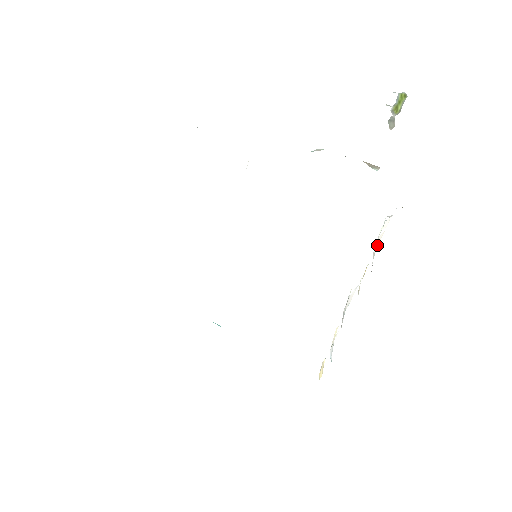
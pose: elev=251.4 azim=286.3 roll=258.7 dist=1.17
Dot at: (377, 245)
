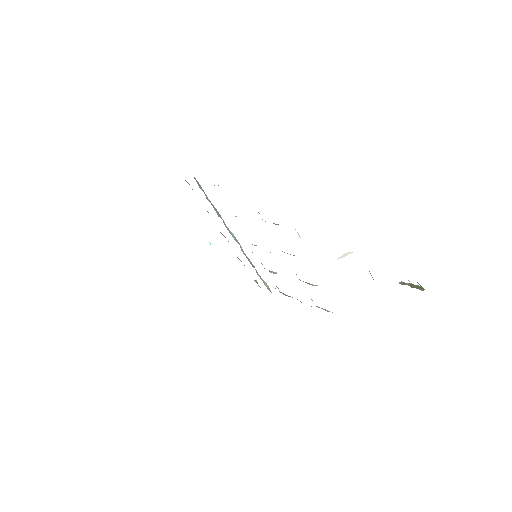
Dot at: occluded
